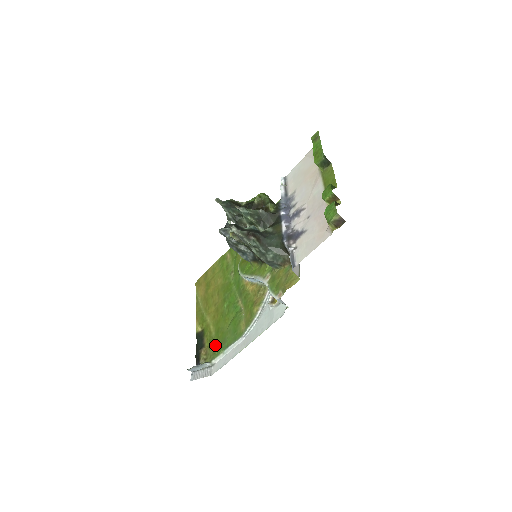
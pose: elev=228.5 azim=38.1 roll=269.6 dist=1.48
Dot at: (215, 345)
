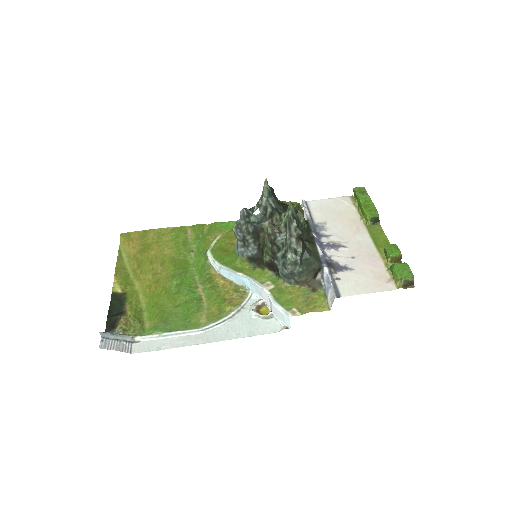
Dot at: (145, 320)
